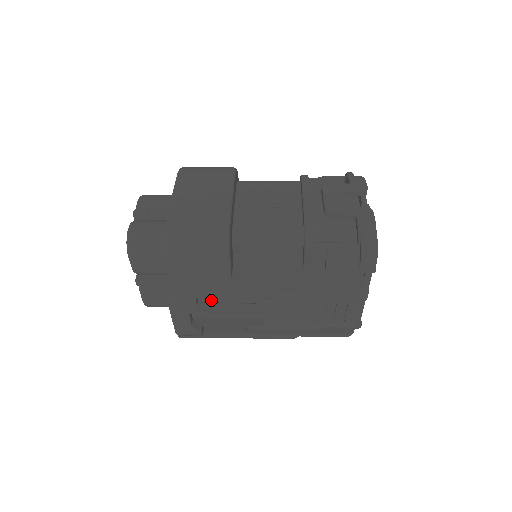
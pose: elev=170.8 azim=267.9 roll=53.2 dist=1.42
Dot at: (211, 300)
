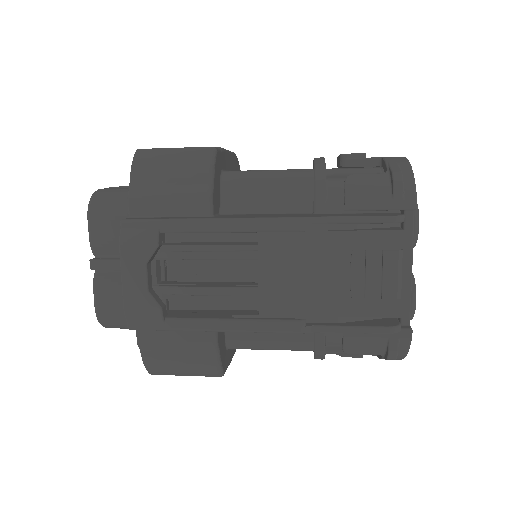
Dot at: (182, 254)
